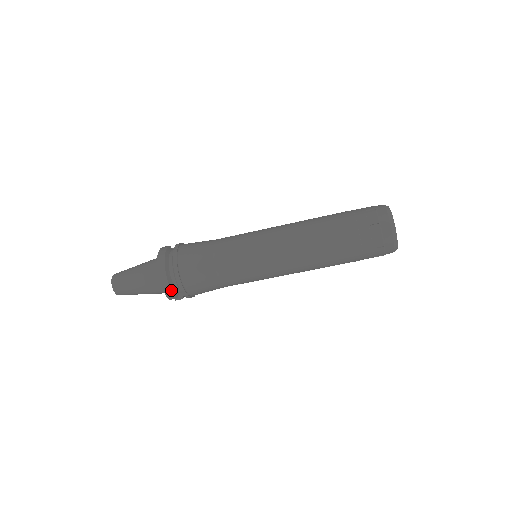
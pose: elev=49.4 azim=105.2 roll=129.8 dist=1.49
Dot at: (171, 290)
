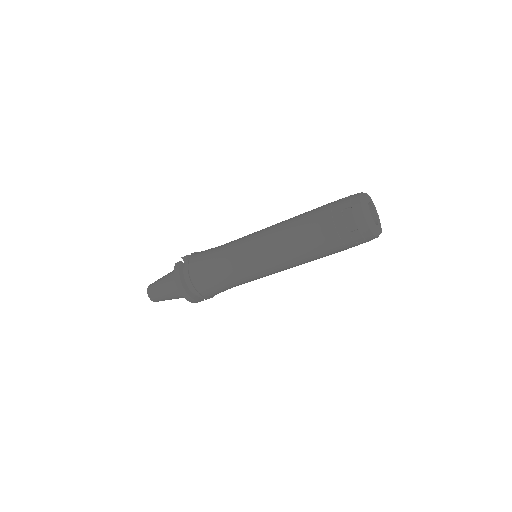
Dot at: (196, 301)
